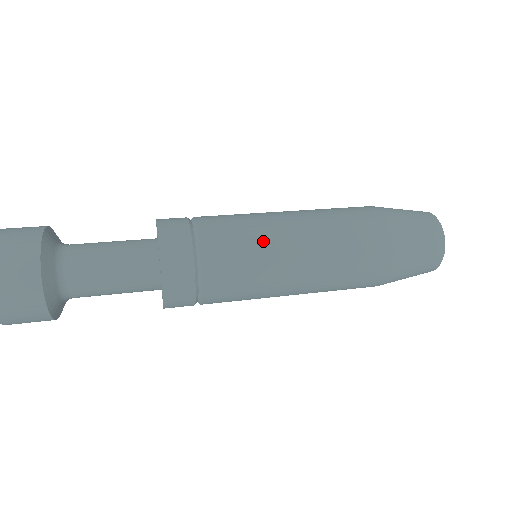
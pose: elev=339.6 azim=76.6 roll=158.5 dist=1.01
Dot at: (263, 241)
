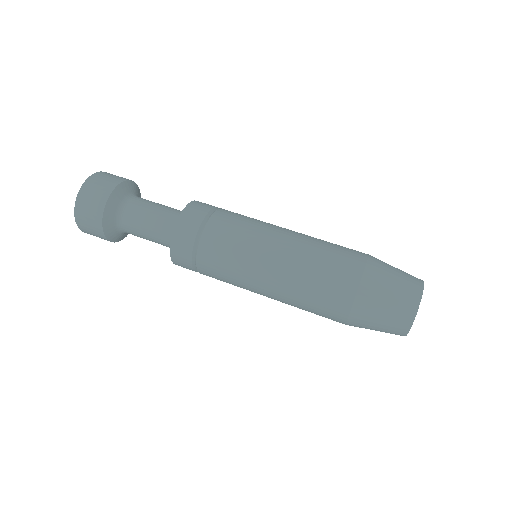
Dot at: (243, 265)
